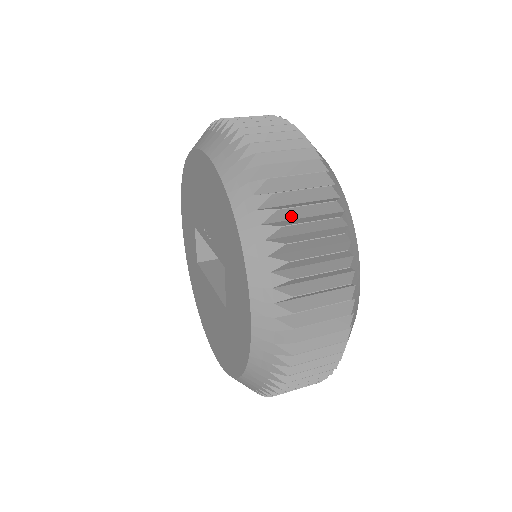
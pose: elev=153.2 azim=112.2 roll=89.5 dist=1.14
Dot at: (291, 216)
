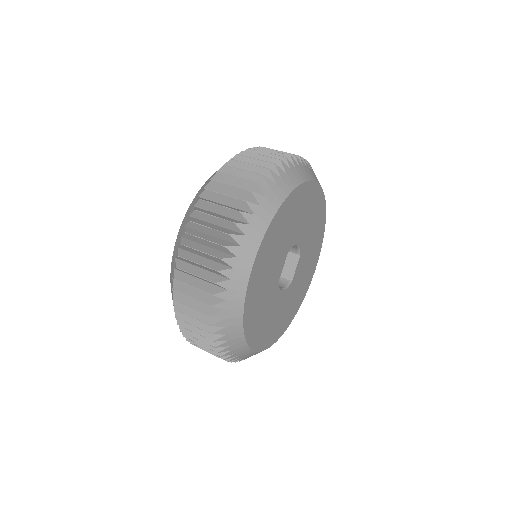
Dot at: occluded
